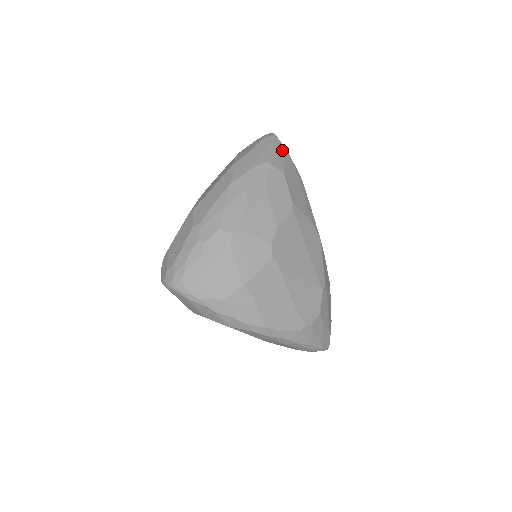
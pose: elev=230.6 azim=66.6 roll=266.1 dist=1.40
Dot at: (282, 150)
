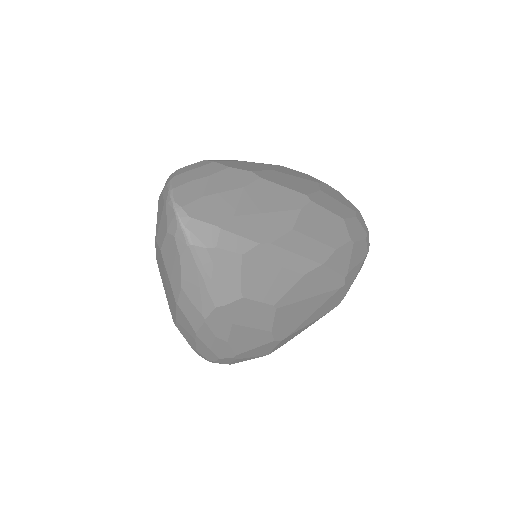
Dot at: (218, 261)
